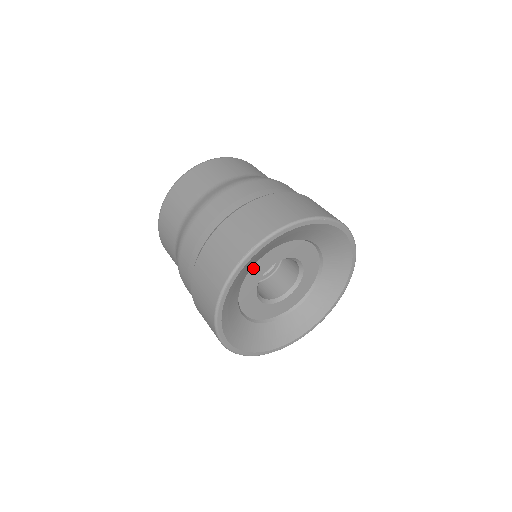
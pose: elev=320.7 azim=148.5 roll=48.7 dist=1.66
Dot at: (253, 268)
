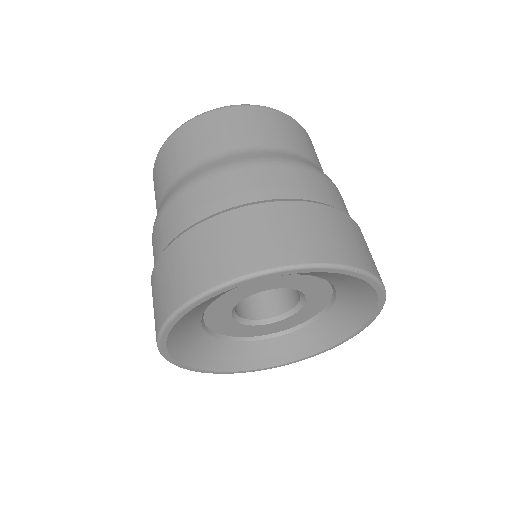
Dot at: (238, 287)
